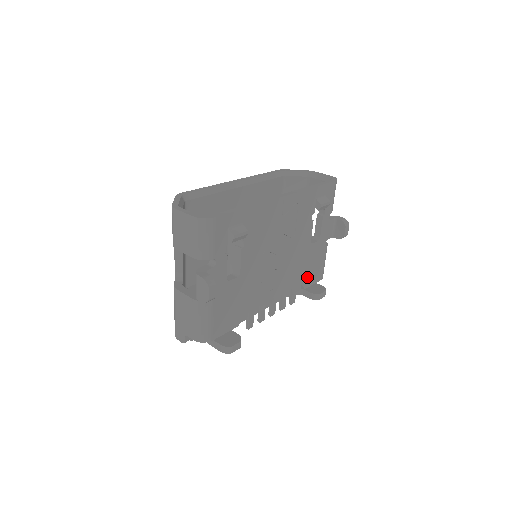
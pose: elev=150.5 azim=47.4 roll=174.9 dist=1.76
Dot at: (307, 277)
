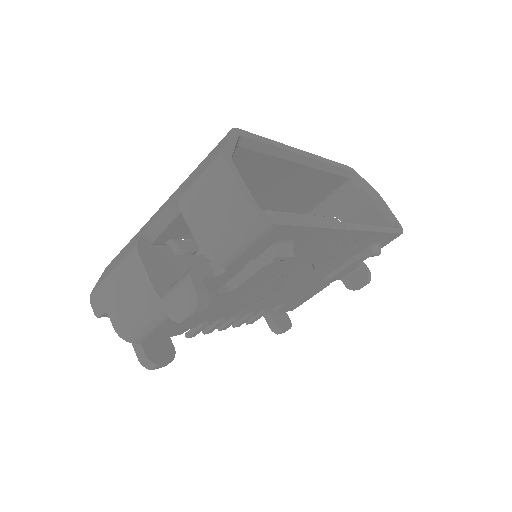
Dot at: (285, 306)
